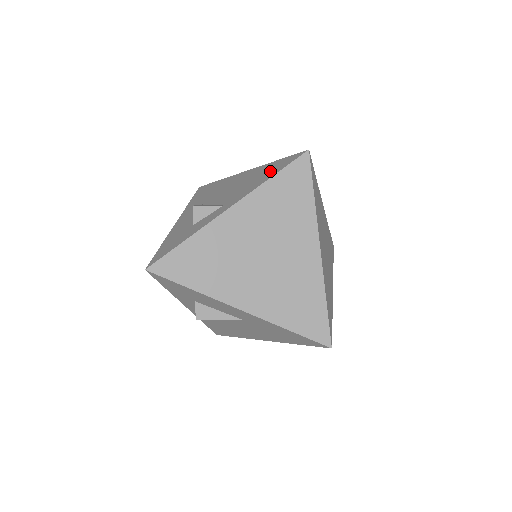
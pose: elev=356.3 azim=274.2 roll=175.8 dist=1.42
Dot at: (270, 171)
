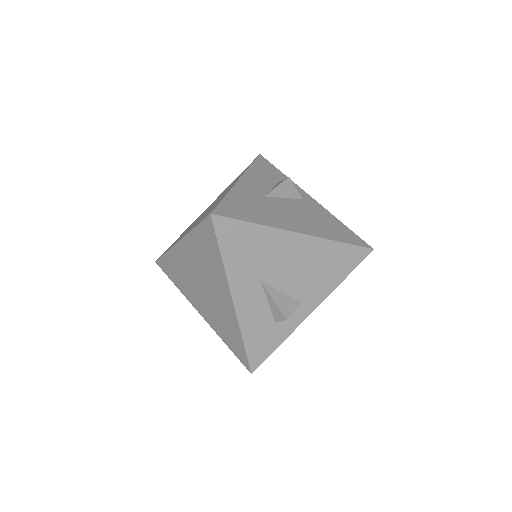
Dot at: (340, 265)
